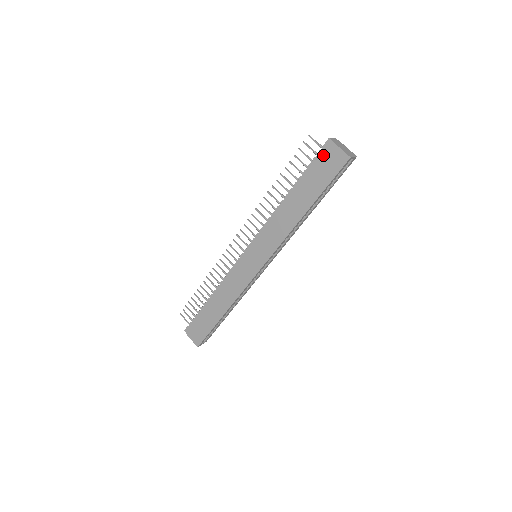
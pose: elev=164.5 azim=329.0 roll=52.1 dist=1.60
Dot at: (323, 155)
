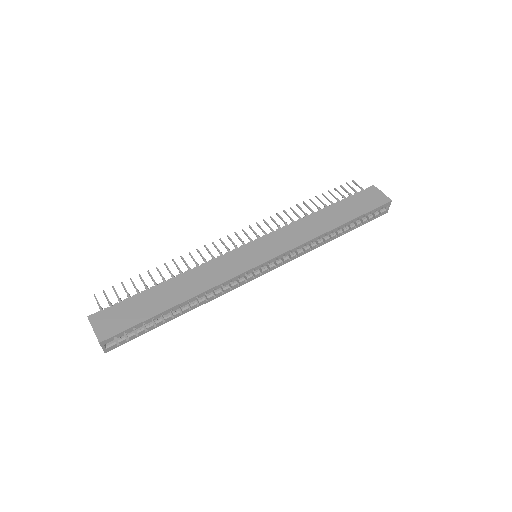
Dot at: (366, 193)
